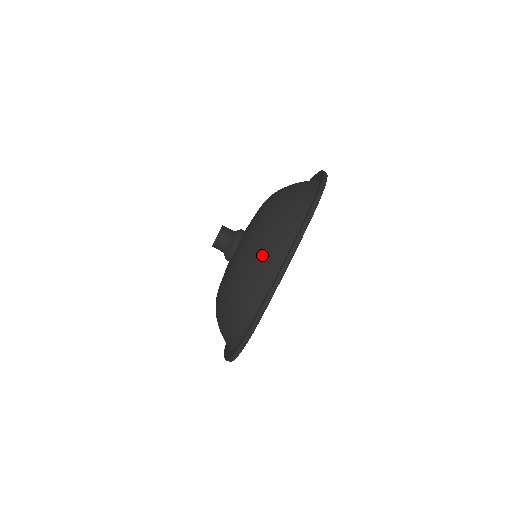
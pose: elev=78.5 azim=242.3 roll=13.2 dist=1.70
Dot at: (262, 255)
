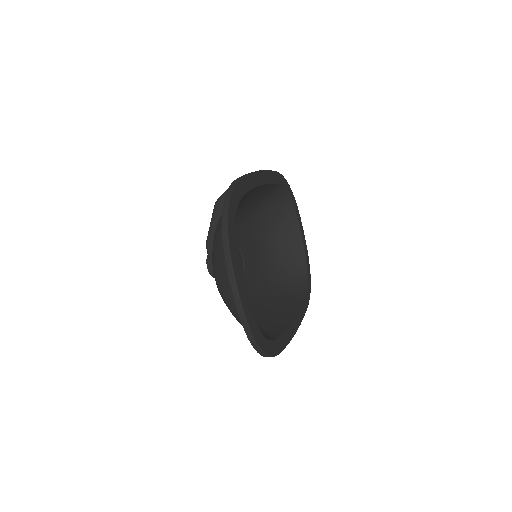
Dot at: occluded
